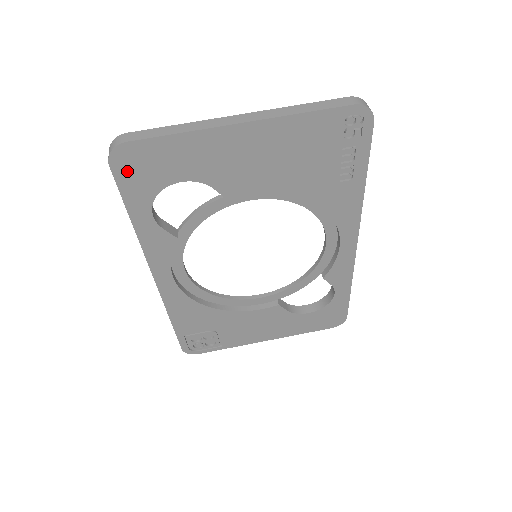
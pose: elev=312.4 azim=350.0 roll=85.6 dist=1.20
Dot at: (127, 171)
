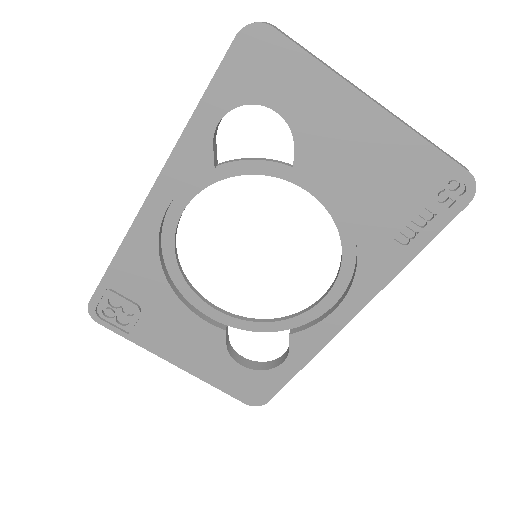
Dot at: (245, 56)
